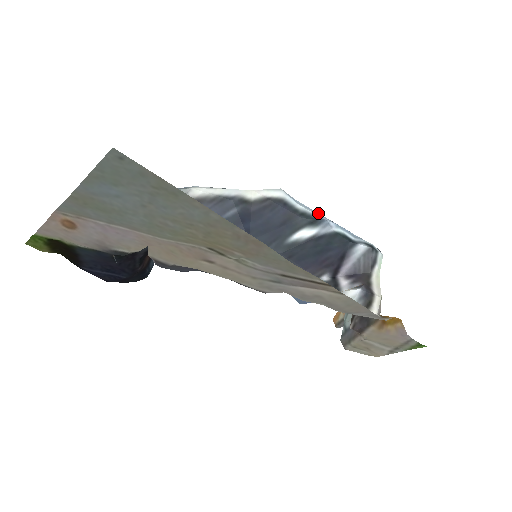
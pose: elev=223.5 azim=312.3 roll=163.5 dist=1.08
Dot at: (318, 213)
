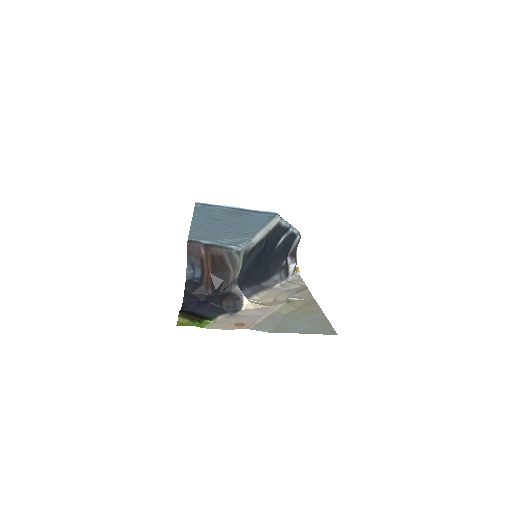
Dot at: (286, 221)
